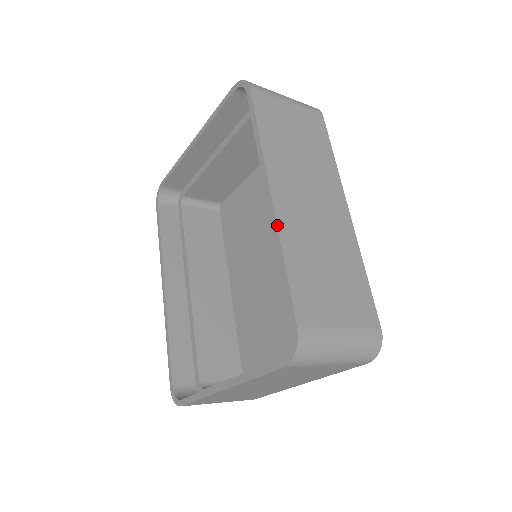
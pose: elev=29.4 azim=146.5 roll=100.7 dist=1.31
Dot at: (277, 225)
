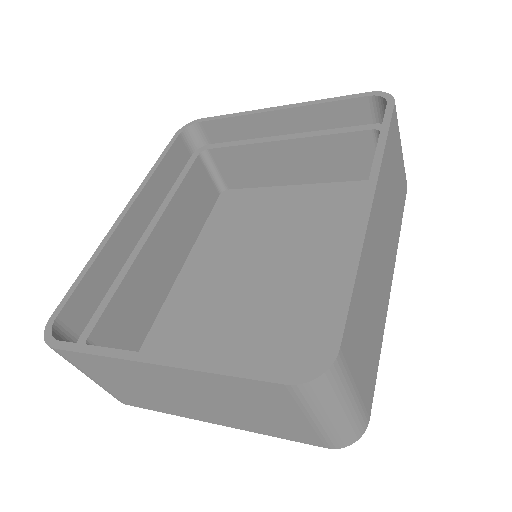
Dot at: (366, 232)
